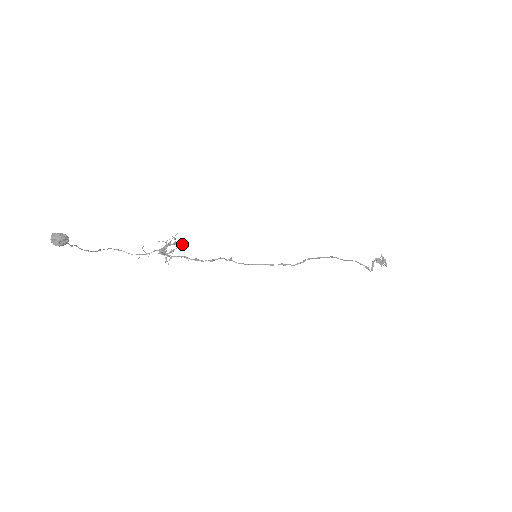
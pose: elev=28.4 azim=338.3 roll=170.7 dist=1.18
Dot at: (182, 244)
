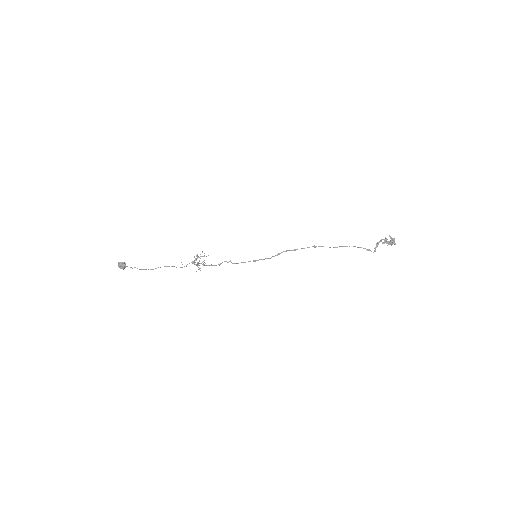
Dot at: occluded
